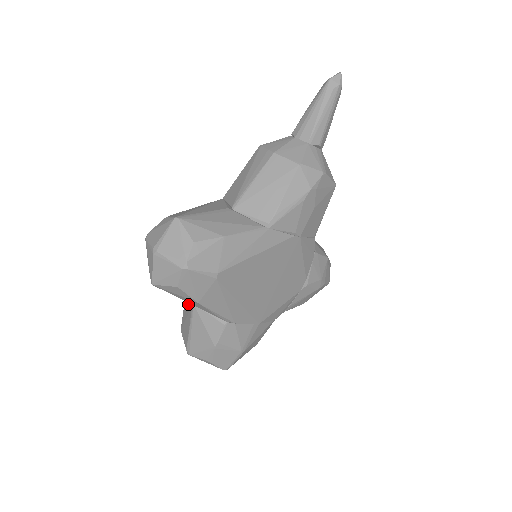
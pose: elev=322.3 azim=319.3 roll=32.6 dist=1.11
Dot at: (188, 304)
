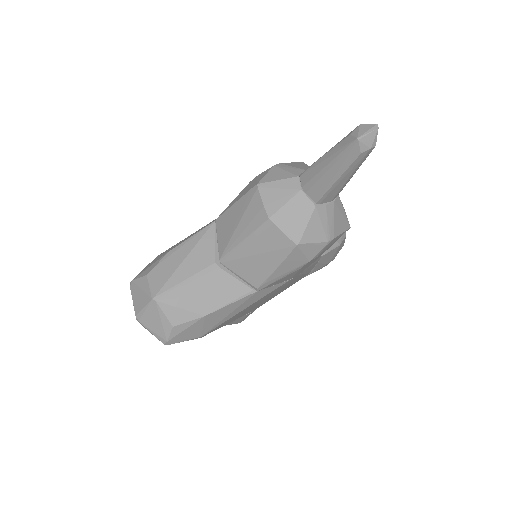
Dot at: occluded
